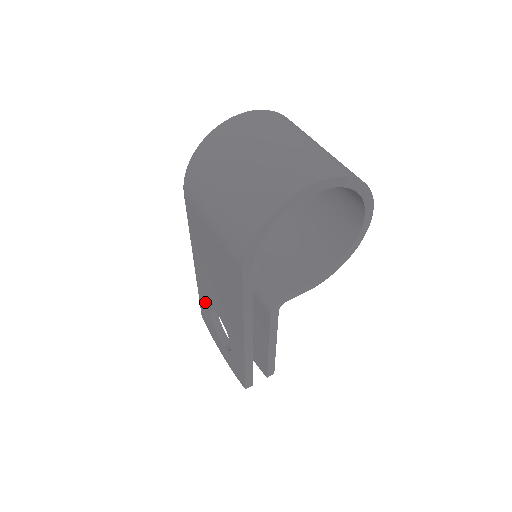
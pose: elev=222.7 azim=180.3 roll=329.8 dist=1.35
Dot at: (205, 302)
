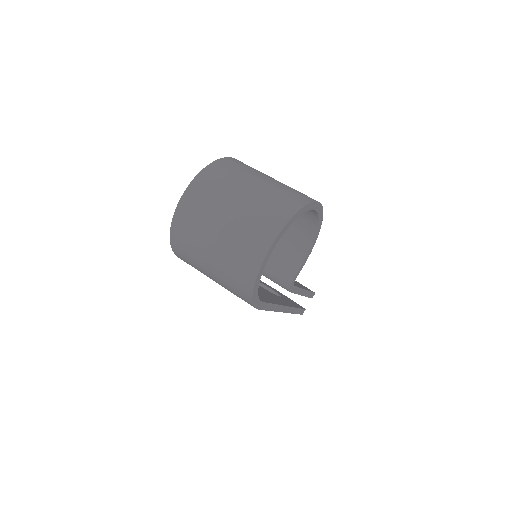
Dot at: occluded
